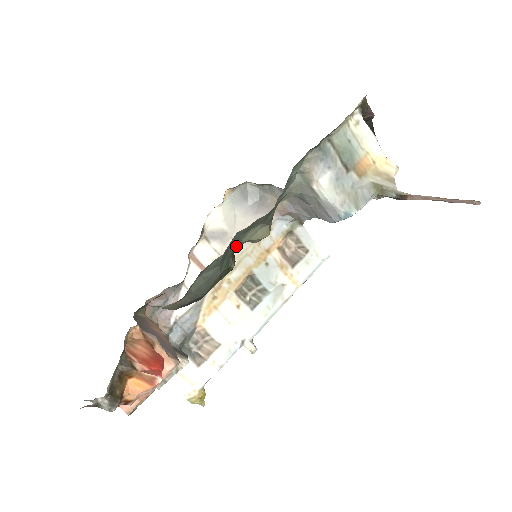
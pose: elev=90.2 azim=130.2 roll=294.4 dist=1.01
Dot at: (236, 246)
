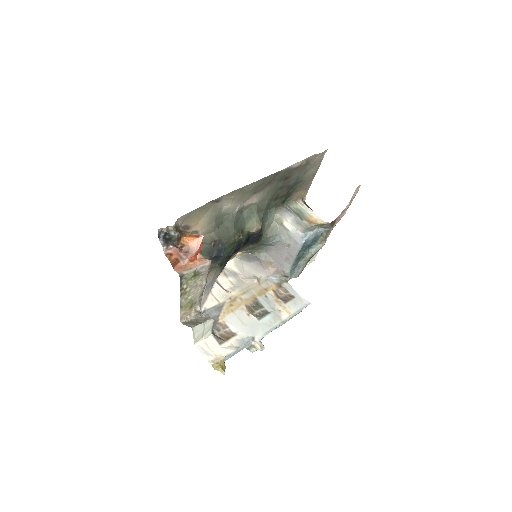
Dot at: (243, 226)
